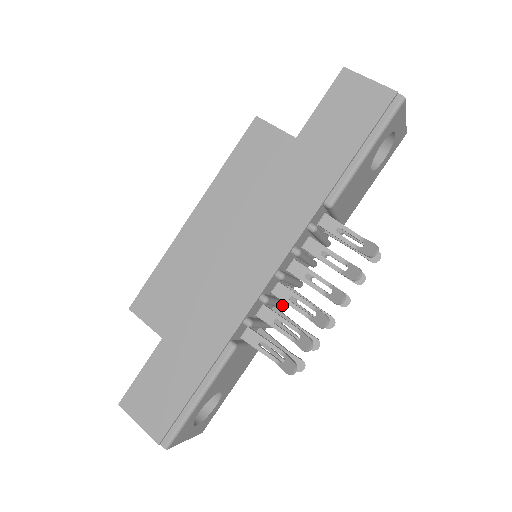
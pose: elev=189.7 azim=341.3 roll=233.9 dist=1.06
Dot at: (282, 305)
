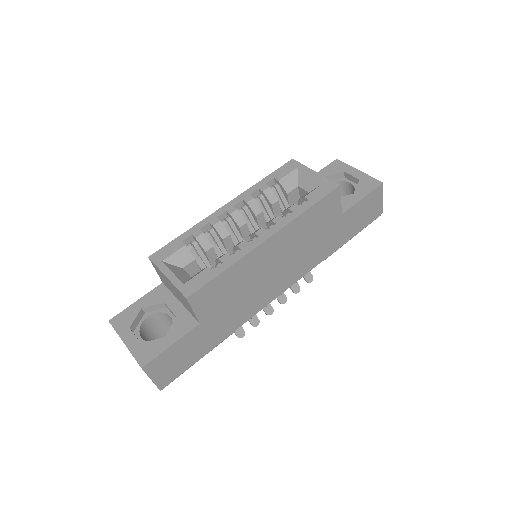
Dot at: occluded
